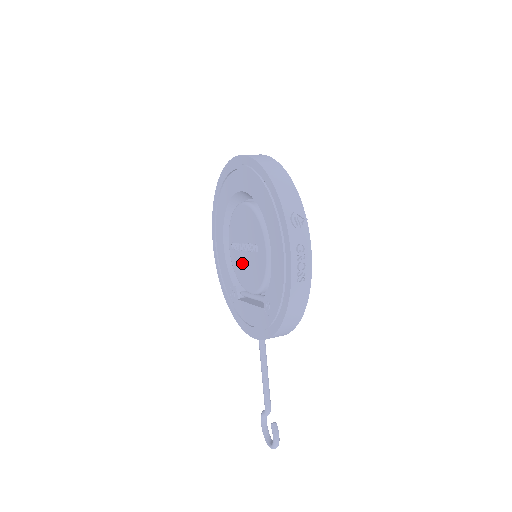
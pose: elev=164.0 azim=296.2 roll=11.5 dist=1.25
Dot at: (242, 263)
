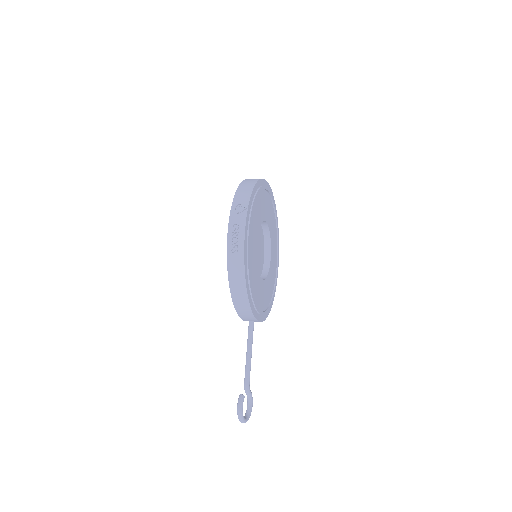
Dot at: occluded
